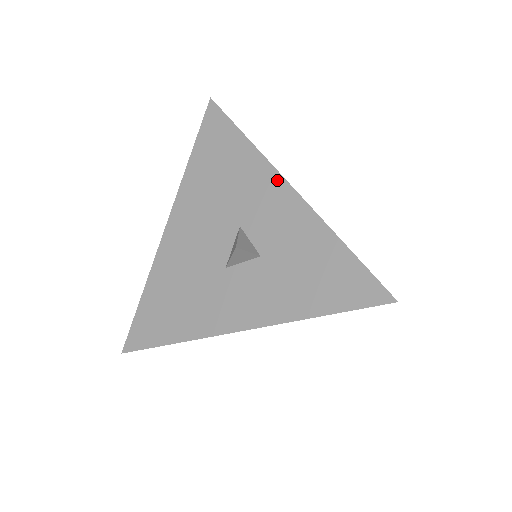
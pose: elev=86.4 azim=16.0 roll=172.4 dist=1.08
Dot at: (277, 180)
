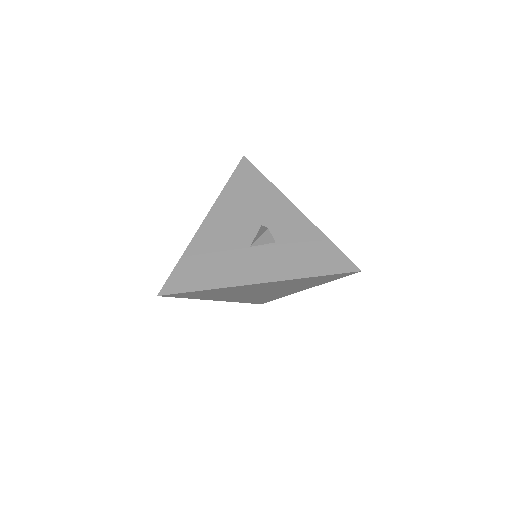
Dot at: (288, 204)
